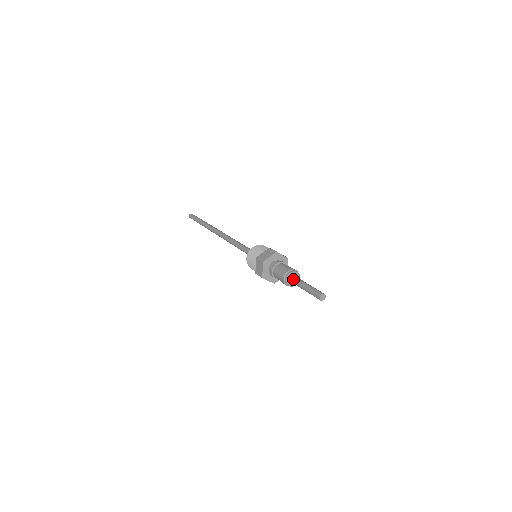
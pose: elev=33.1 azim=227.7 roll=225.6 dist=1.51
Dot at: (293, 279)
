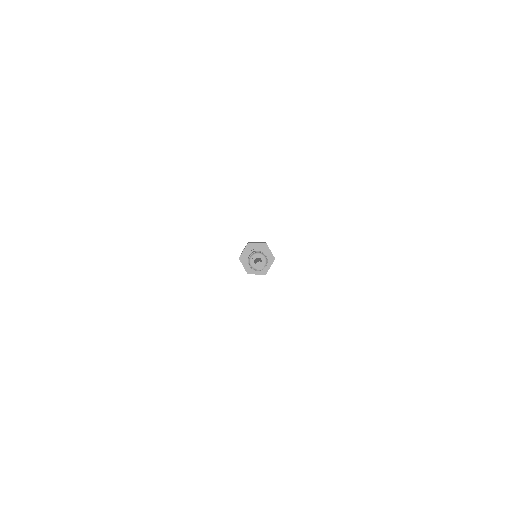
Dot at: occluded
